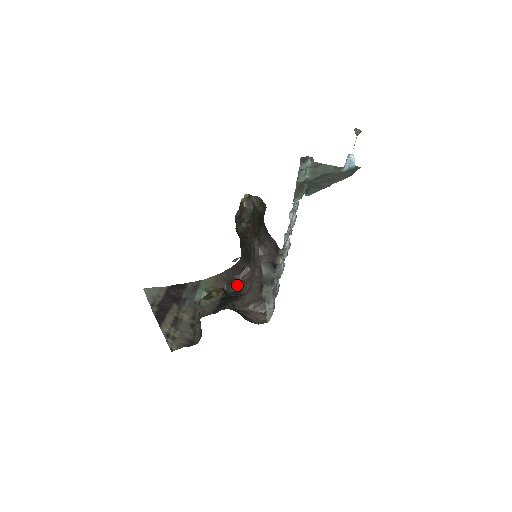
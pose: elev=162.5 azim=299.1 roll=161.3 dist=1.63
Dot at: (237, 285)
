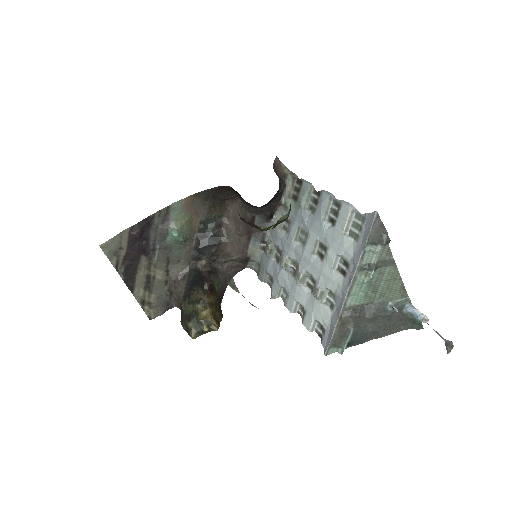
Dot at: (217, 211)
